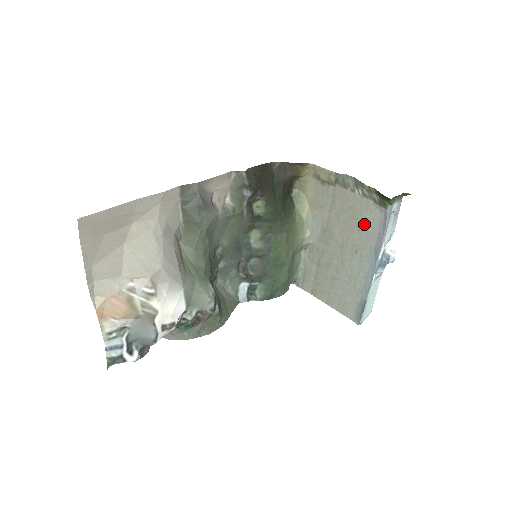
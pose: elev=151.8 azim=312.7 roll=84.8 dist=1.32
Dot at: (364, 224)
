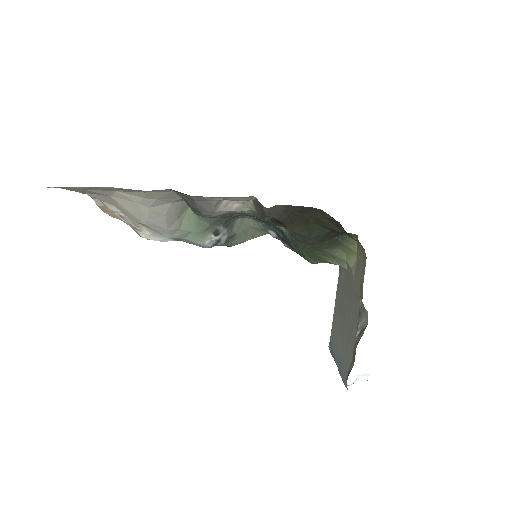
Dot at: (347, 349)
